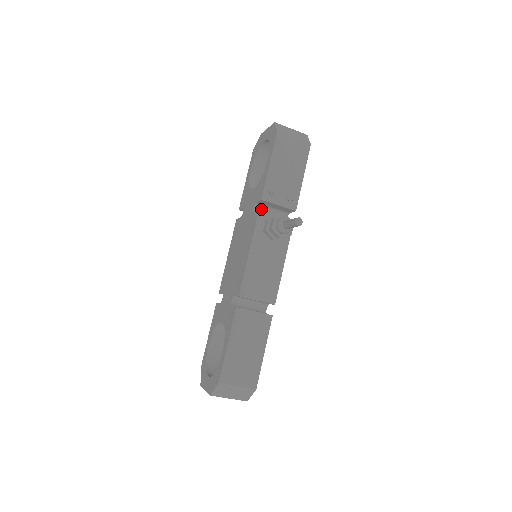
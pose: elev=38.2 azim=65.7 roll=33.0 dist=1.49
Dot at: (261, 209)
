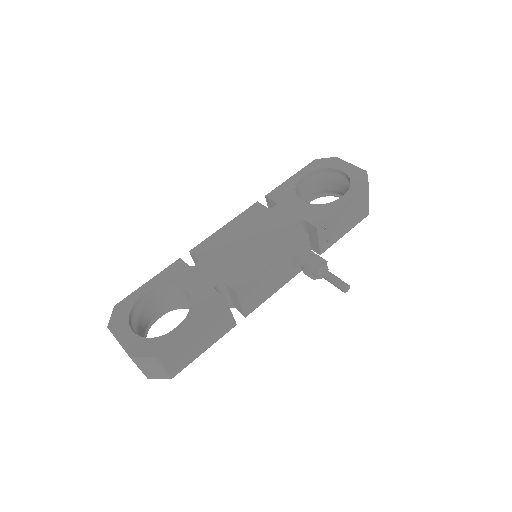
Dot at: (300, 227)
